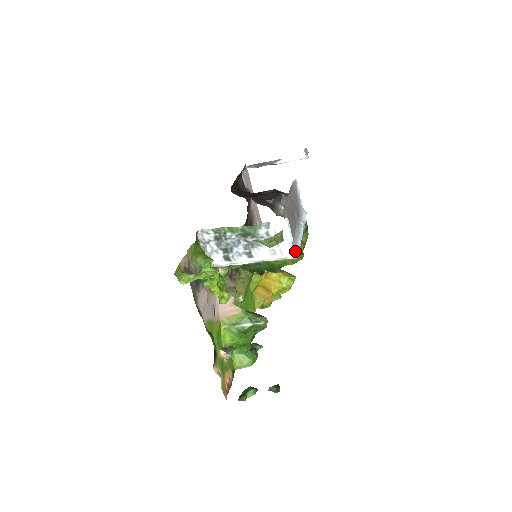
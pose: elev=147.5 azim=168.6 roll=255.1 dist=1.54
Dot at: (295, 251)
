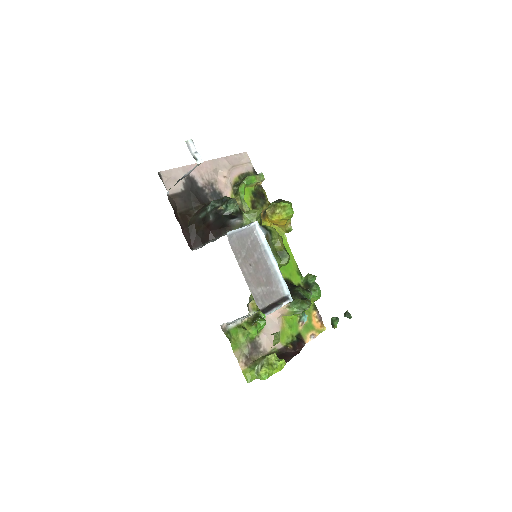
Dot at: (287, 299)
